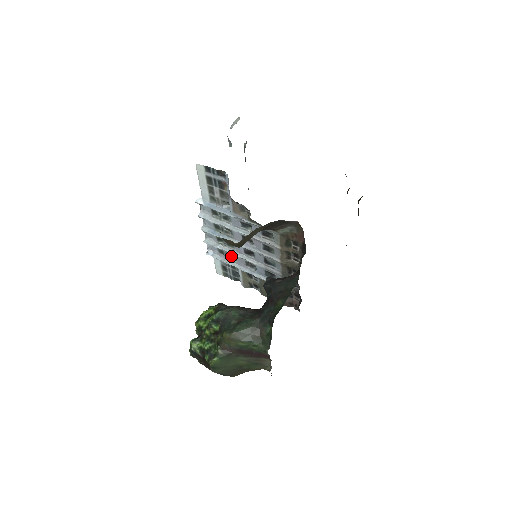
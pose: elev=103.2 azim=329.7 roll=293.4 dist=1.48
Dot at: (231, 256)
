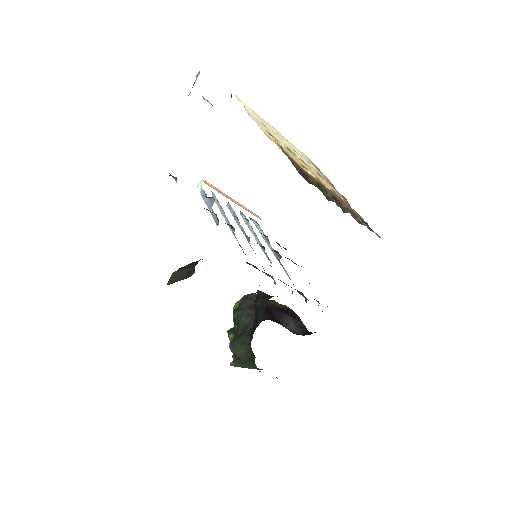
Dot at: (264, 235)
